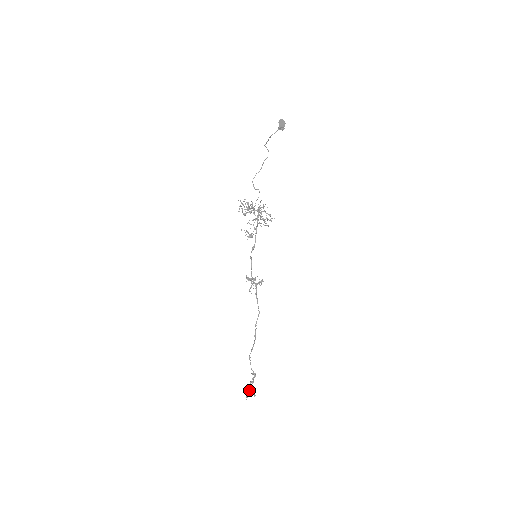
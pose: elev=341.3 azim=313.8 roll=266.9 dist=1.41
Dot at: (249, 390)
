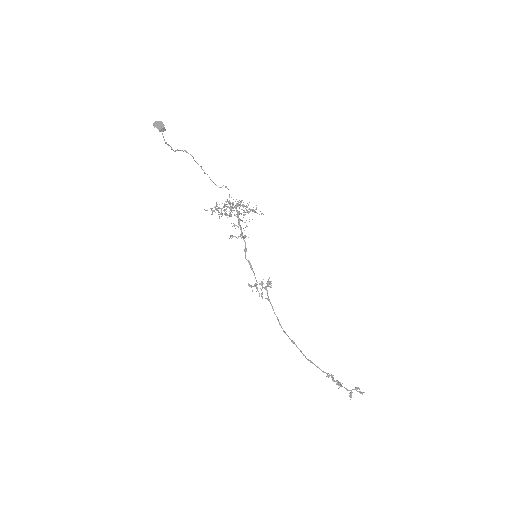
Dot at: (347, 390)
